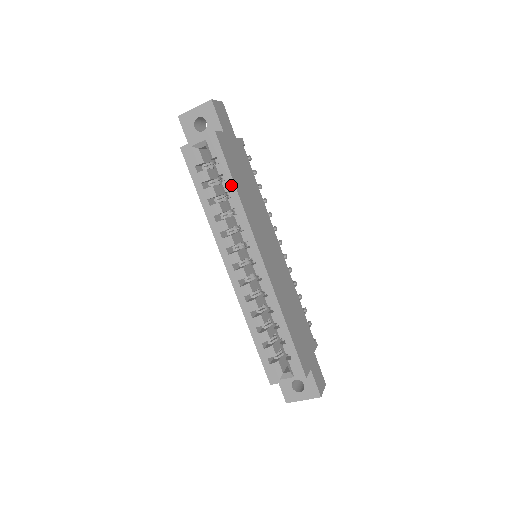
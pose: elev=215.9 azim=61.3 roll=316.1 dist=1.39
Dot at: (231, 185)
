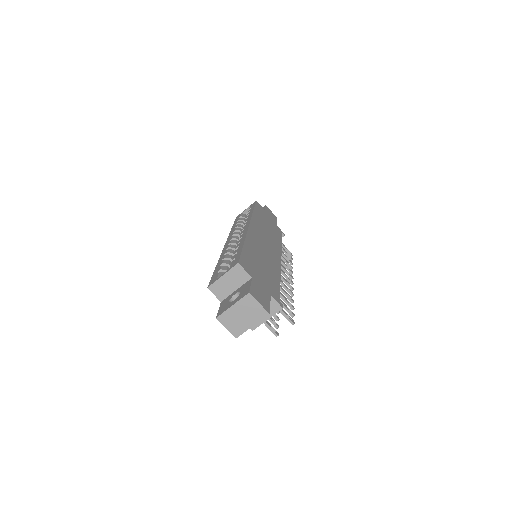
Dot at: occluded
